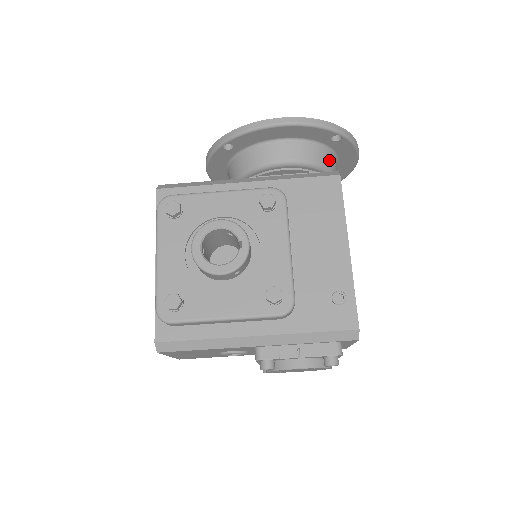
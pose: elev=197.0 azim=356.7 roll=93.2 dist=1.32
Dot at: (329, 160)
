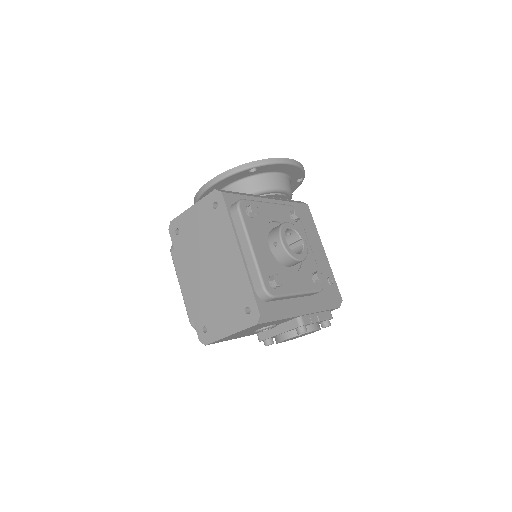
Dot at: occluded
